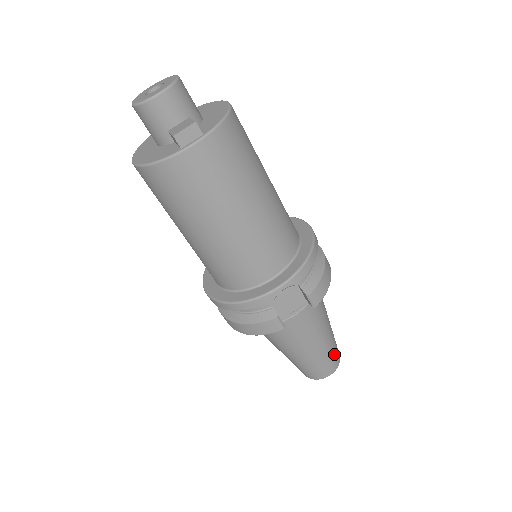
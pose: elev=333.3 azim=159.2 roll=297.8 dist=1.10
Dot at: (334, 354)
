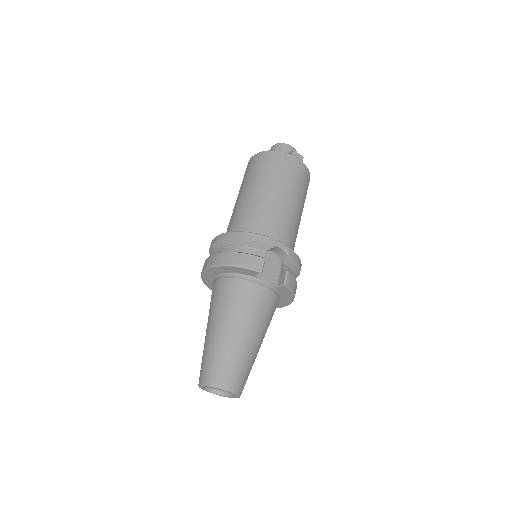
Dot at: (246, 375)
